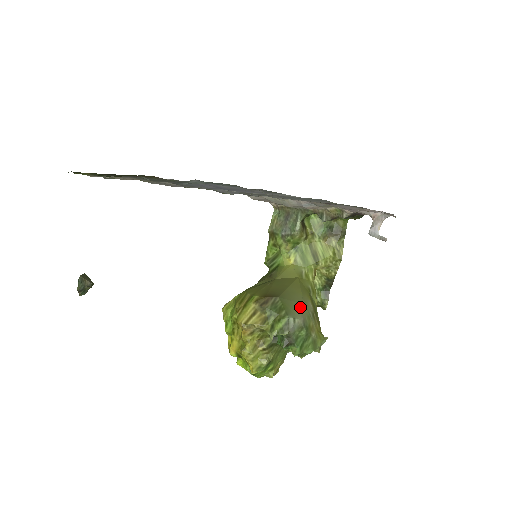
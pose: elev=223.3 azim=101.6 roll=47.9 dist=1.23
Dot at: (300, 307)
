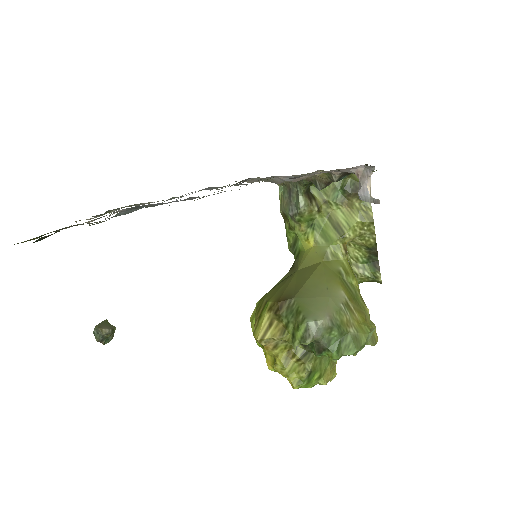
Dot at: (323, 303)
